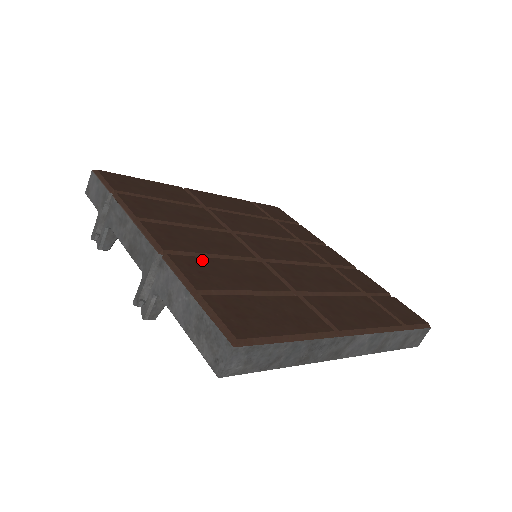
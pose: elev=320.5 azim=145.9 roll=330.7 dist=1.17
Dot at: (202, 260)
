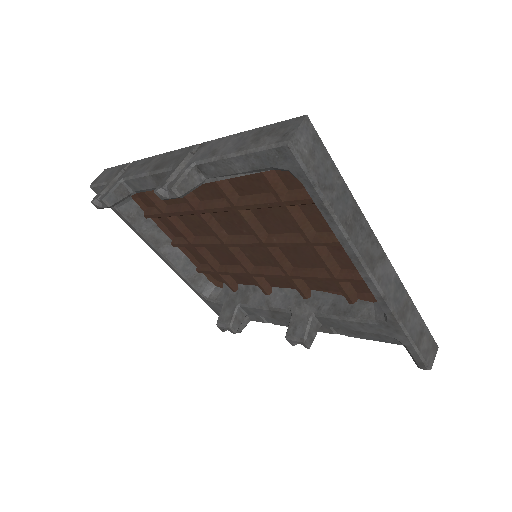
Dot at: occluded
